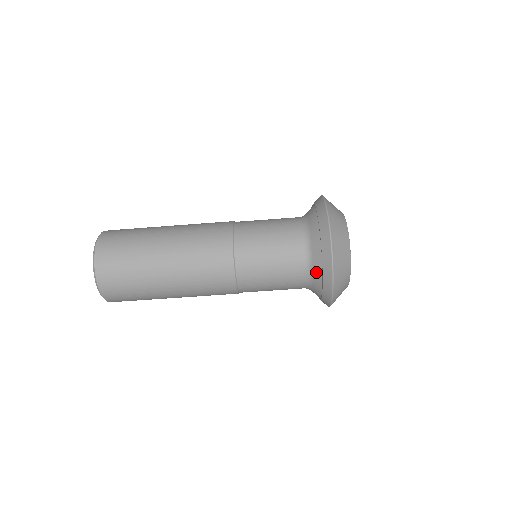
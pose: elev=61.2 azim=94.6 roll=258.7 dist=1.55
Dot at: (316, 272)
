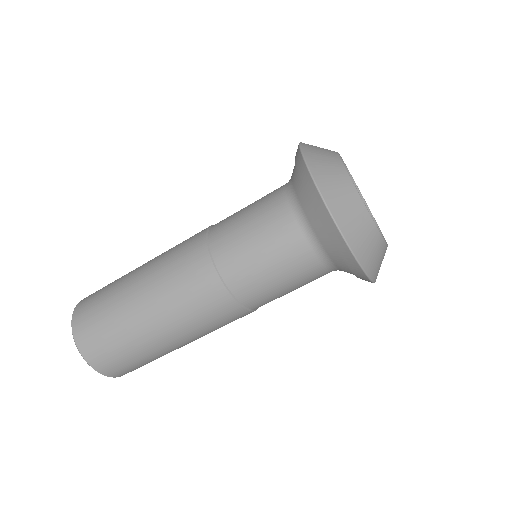
Dot at: (307, 211)
